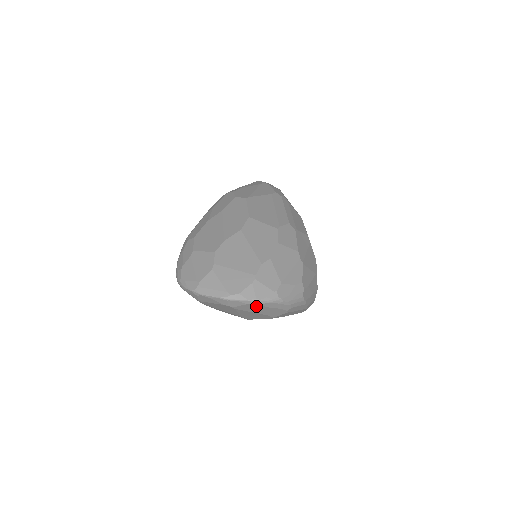
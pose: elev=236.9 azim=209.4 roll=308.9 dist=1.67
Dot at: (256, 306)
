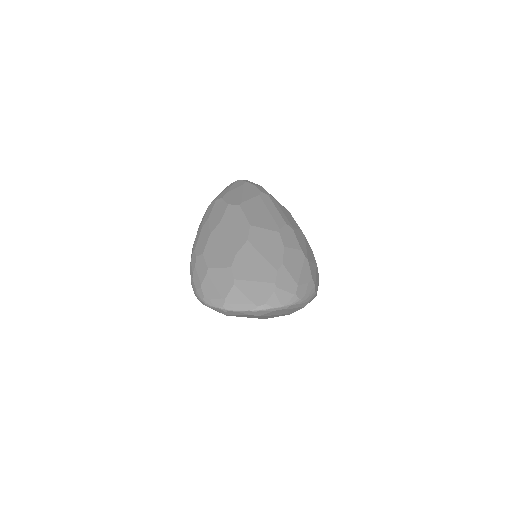
Dot at: (280, 310)
